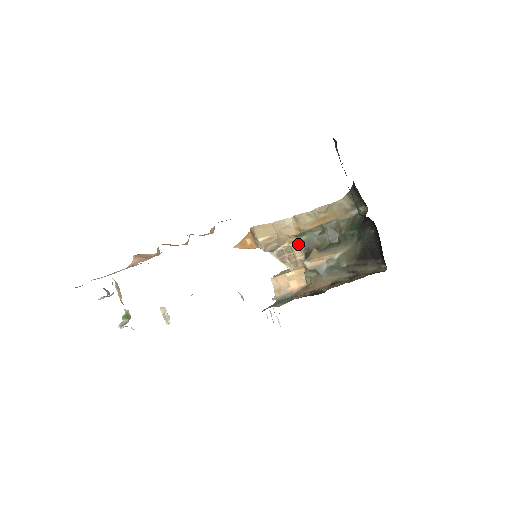
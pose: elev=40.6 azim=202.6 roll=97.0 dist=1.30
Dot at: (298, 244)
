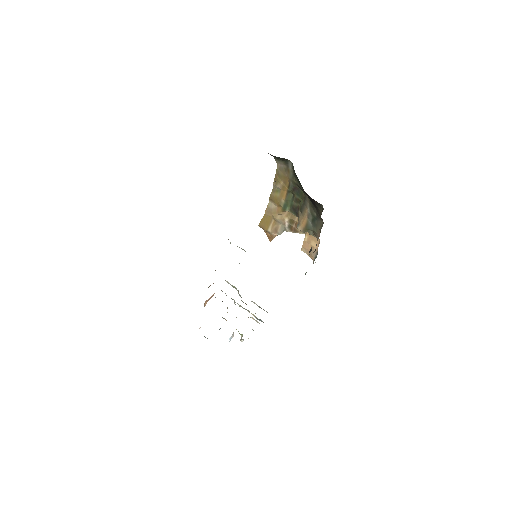
Dot at: (292, 214)
